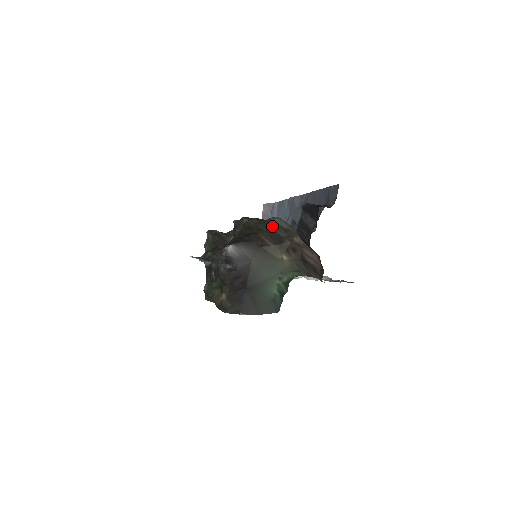
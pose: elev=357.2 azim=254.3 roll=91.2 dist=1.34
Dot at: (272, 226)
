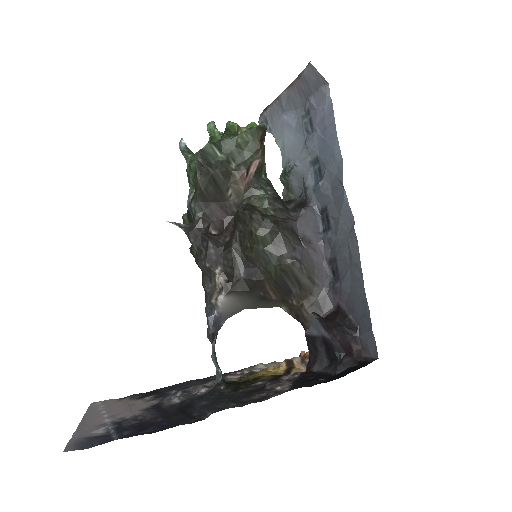
Dot at: (285, 275)
